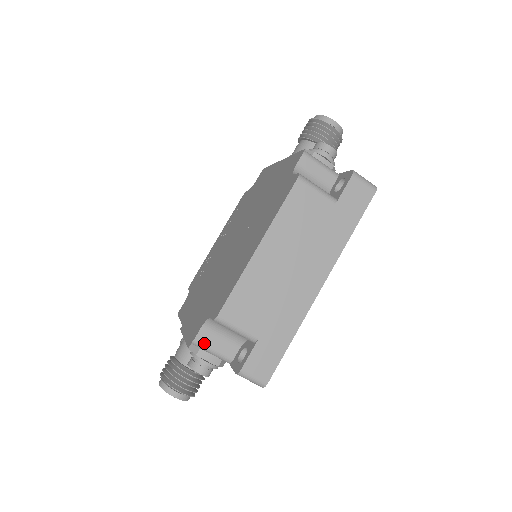
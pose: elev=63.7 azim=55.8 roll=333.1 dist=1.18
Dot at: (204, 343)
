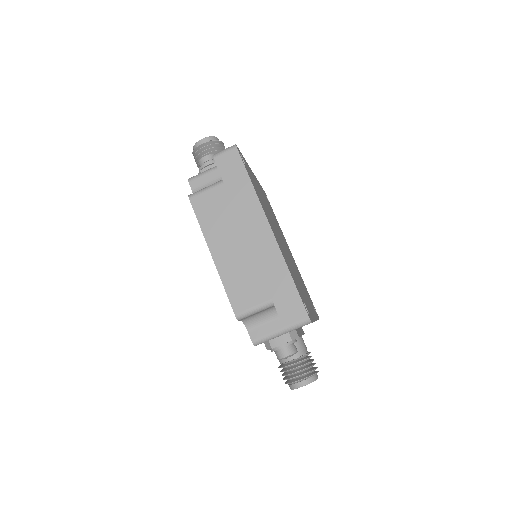
Dot at: (259, 337)
